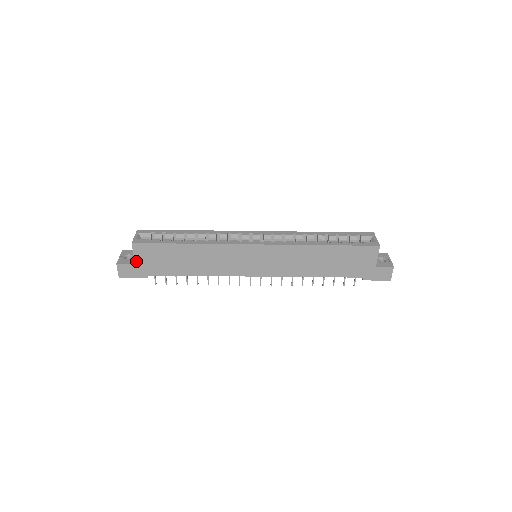
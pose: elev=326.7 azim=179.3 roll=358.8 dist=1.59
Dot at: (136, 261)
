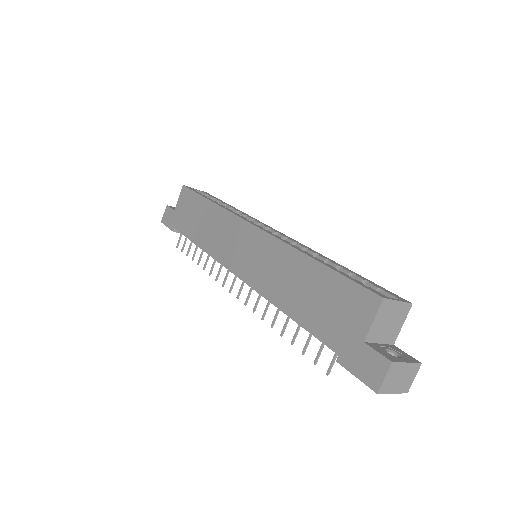
Dot at: (176, 207)
